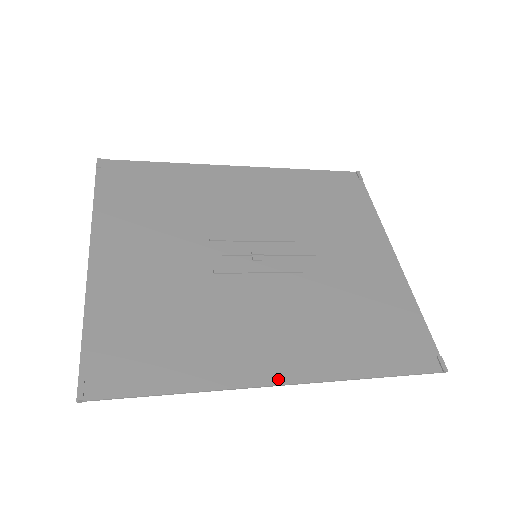
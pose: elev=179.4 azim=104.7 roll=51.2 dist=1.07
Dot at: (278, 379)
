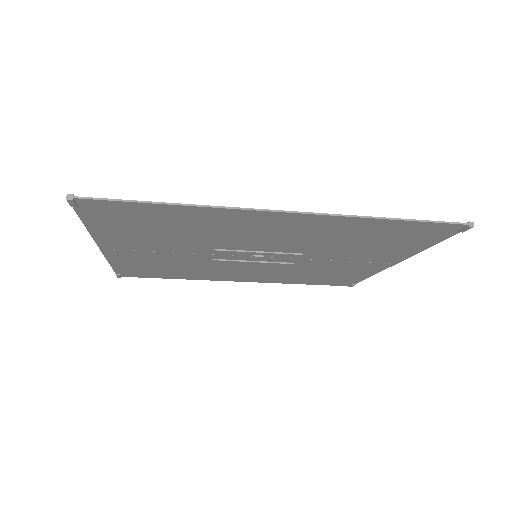
Dot at: (280, 213)
